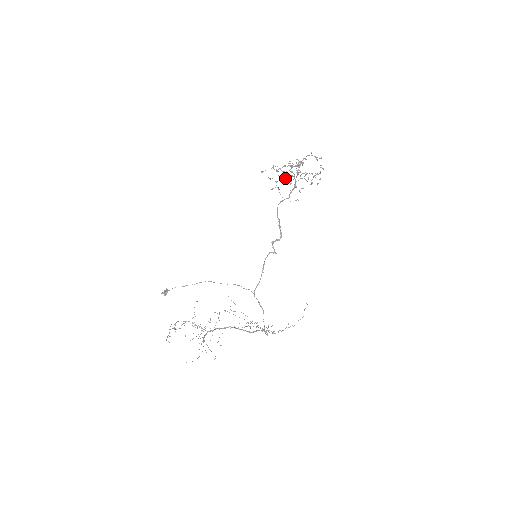
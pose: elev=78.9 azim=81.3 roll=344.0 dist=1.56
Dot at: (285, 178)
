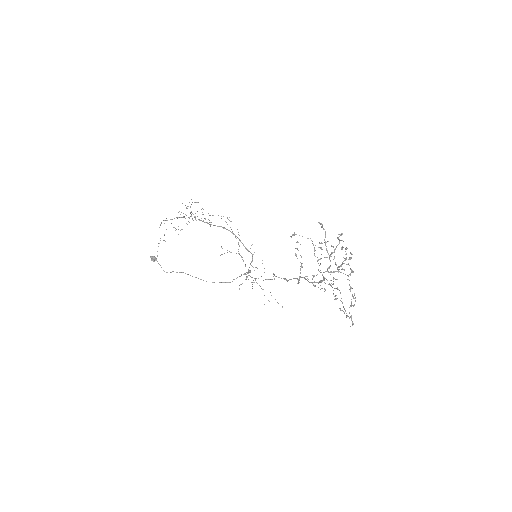
Dot at: (321, 248)
